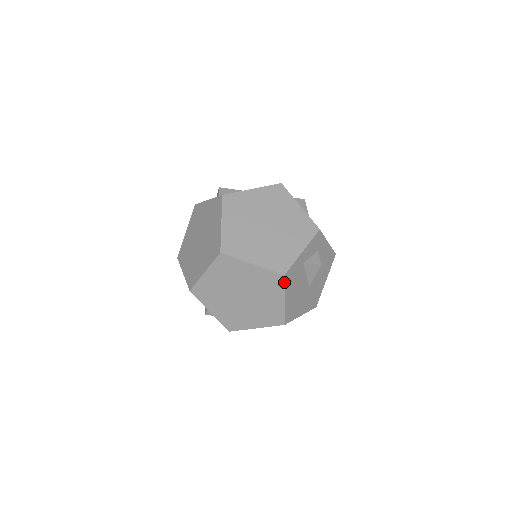
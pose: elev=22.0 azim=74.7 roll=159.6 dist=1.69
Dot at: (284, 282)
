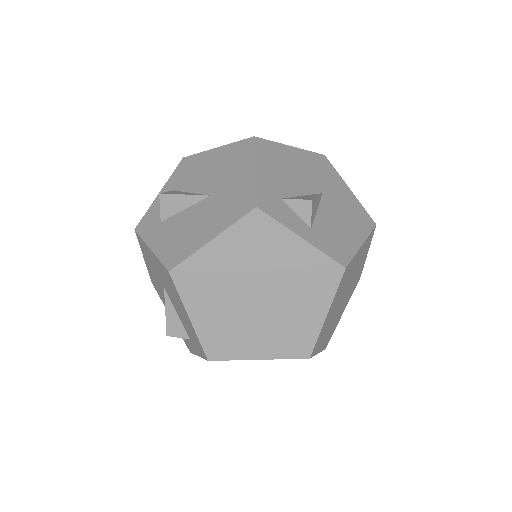
Dot at: occluded
